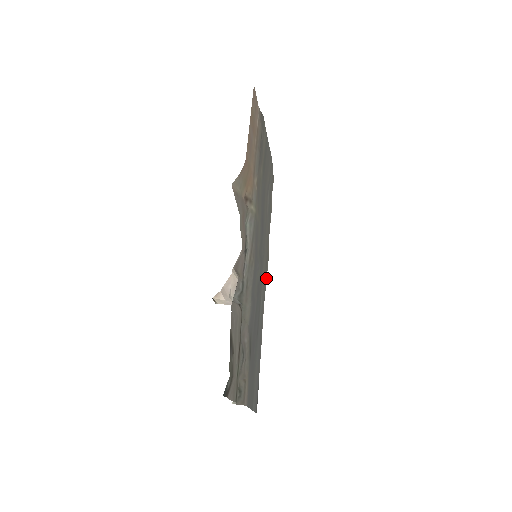
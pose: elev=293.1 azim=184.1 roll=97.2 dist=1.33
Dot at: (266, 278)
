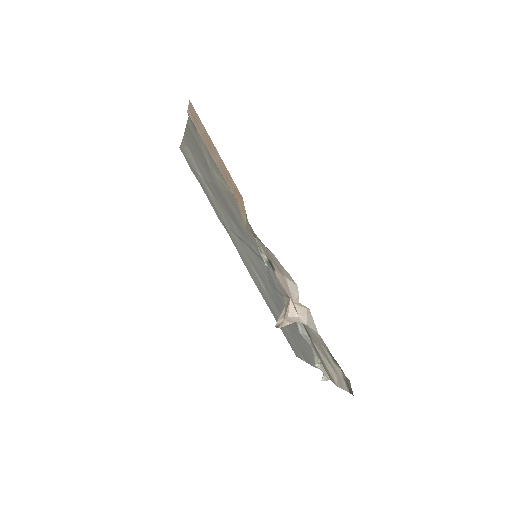
Dot at: occluded
